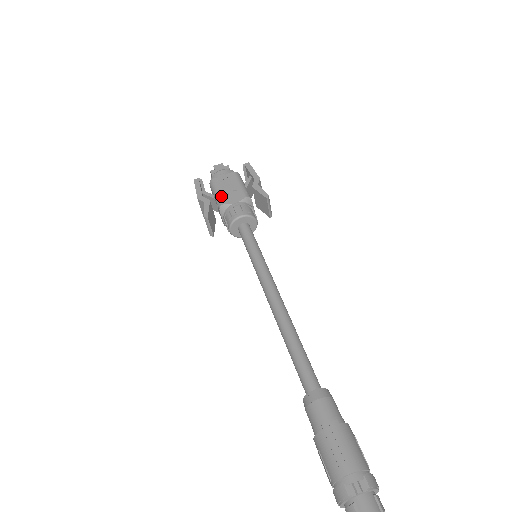
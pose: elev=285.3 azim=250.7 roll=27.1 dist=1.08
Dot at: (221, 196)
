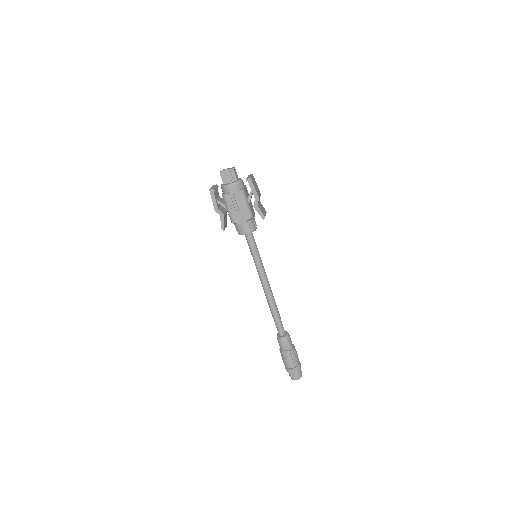
Dot at: (232, 215)
